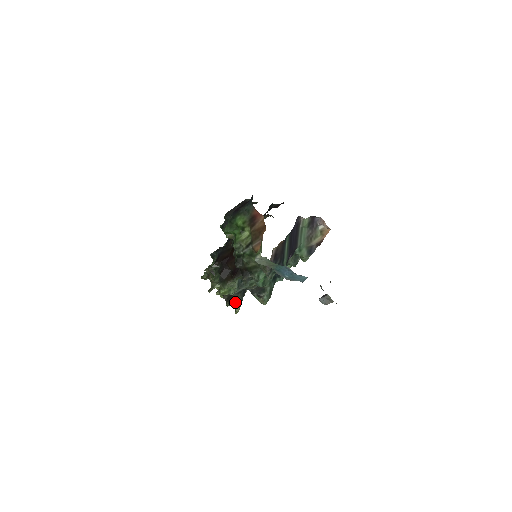
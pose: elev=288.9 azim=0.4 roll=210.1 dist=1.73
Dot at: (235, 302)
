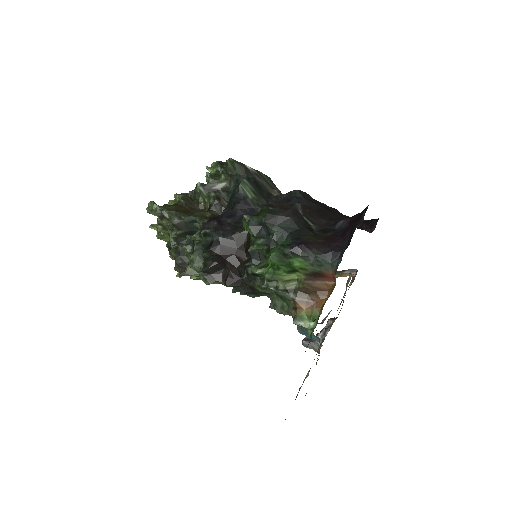
Dot at: occluded
